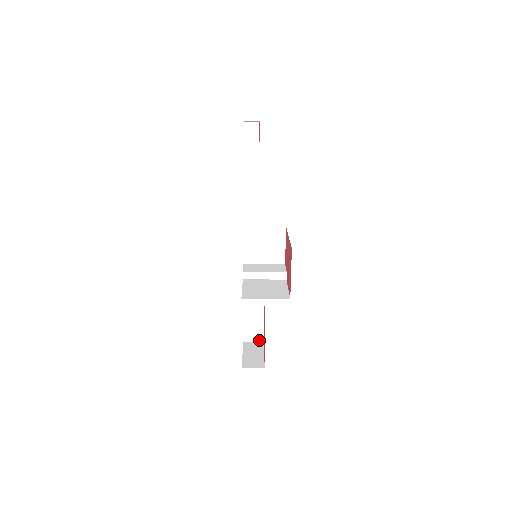
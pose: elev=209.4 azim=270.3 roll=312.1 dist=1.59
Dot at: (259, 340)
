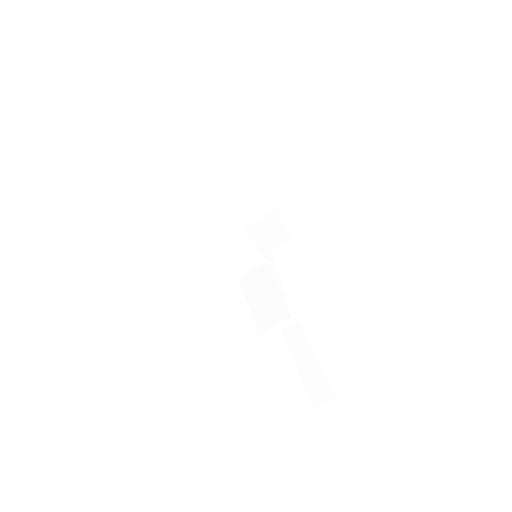
Dot at: (283, 318)
